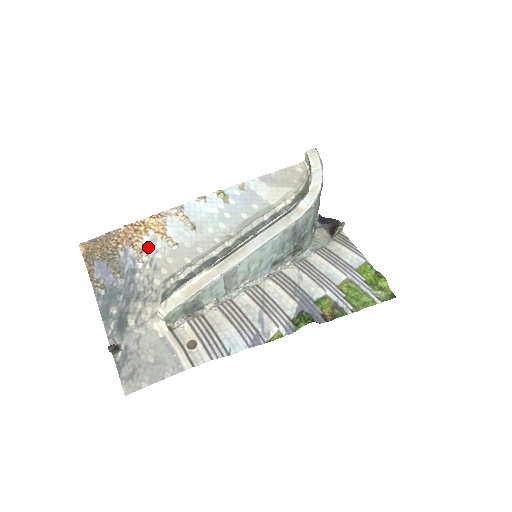
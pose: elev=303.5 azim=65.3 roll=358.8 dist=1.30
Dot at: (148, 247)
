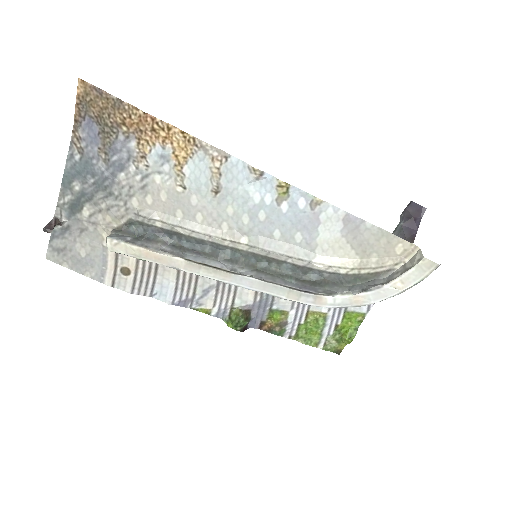
Dot at: (154, 159)
